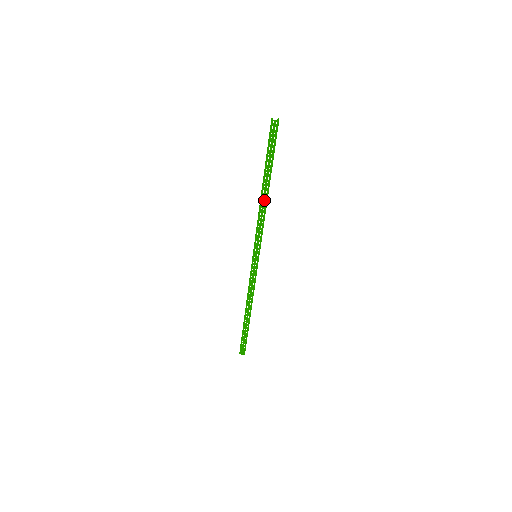
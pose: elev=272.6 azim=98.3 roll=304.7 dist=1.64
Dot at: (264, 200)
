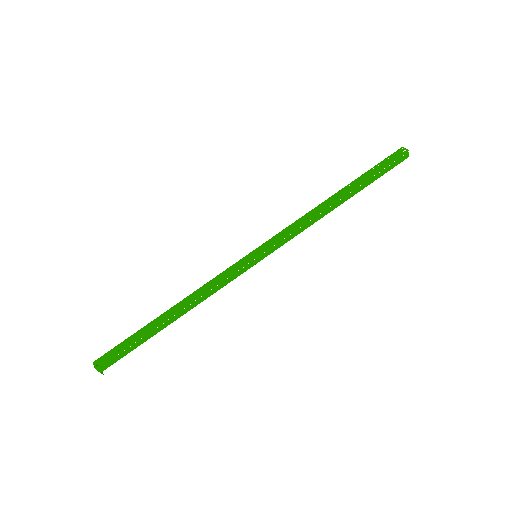
Dot at: (326, 204)
